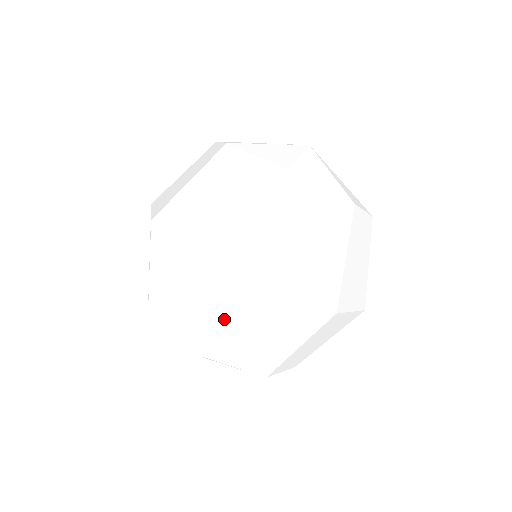
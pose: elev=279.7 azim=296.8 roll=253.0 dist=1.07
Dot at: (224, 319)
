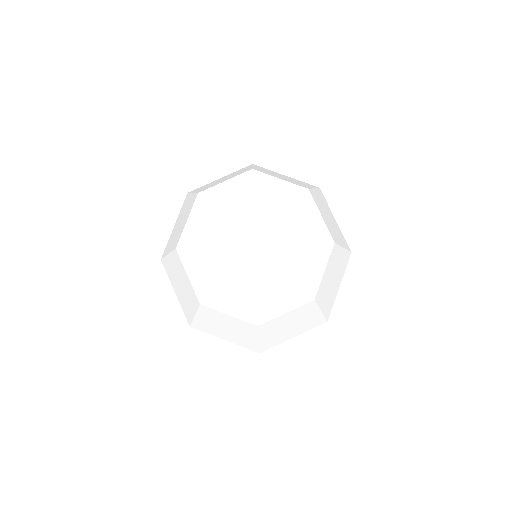
Dot at: occluded
